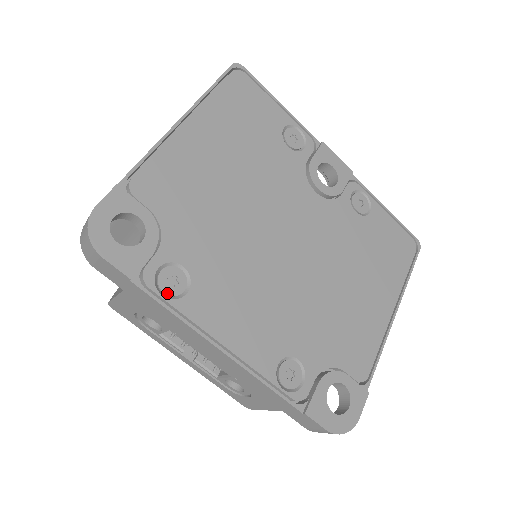
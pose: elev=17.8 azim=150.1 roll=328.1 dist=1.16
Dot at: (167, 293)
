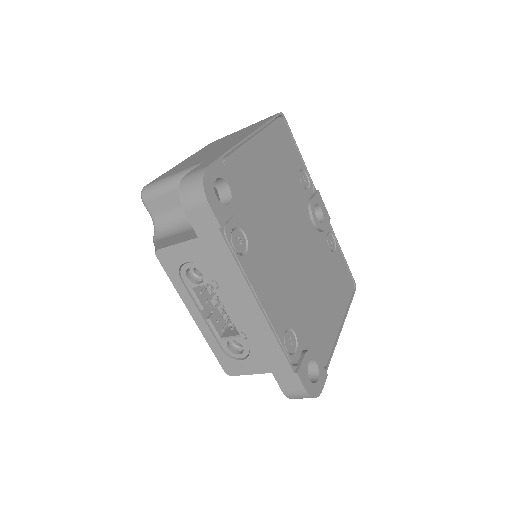
Dot at: (236, 248)
